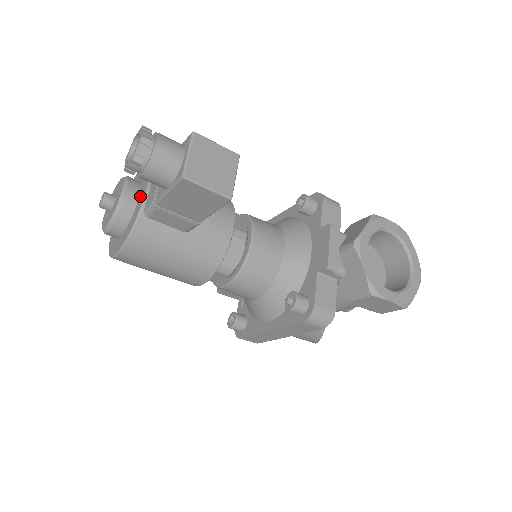
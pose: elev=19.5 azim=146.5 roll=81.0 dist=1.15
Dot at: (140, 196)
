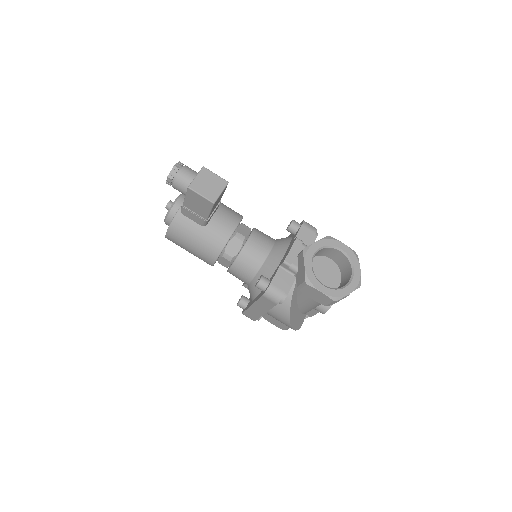
Dot at: occluded
